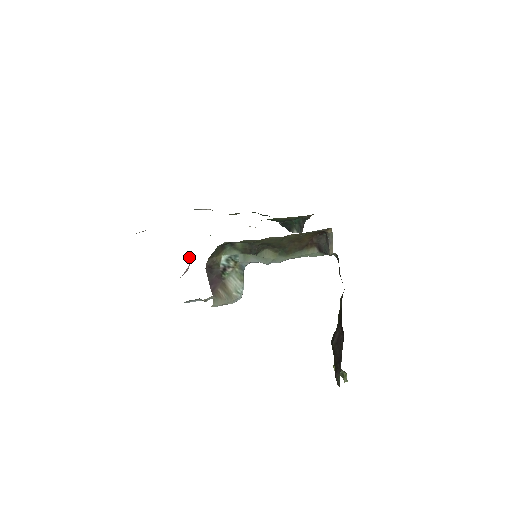
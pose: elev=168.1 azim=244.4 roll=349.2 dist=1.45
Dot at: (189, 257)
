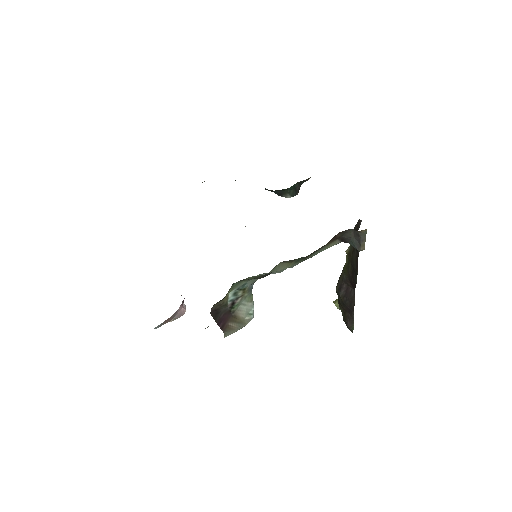
Dot at: (182, 303)
